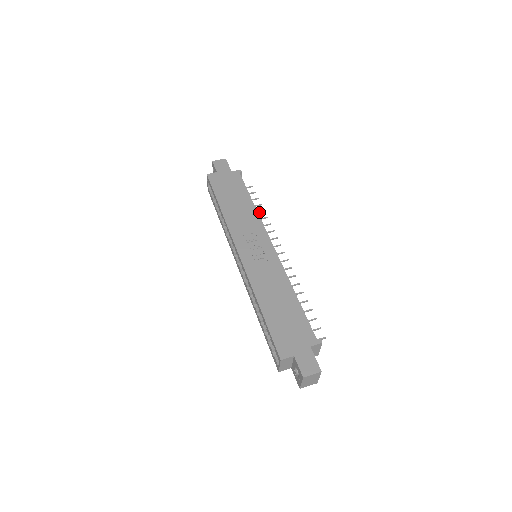
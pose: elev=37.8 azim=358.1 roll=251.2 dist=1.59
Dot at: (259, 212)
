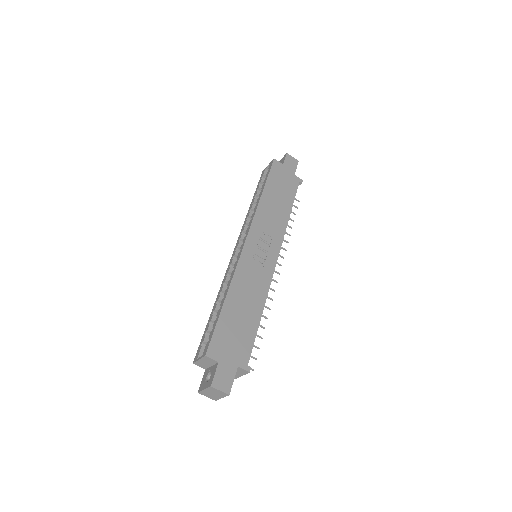
Dot at: (287, 225)
